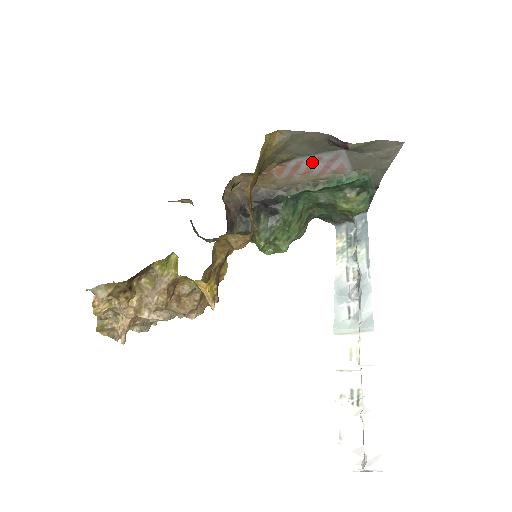
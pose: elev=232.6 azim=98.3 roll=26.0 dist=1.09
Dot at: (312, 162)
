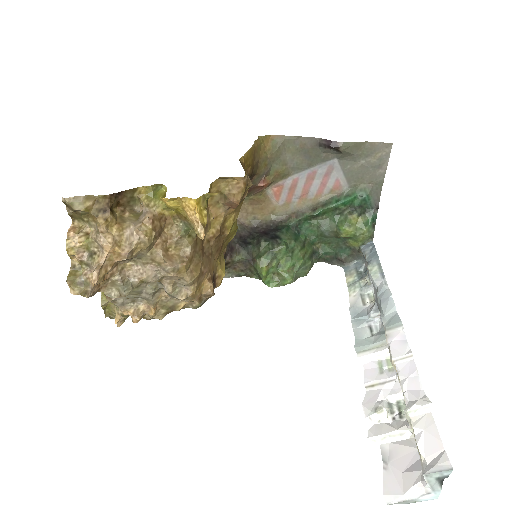
Dot at: (308, 179)
